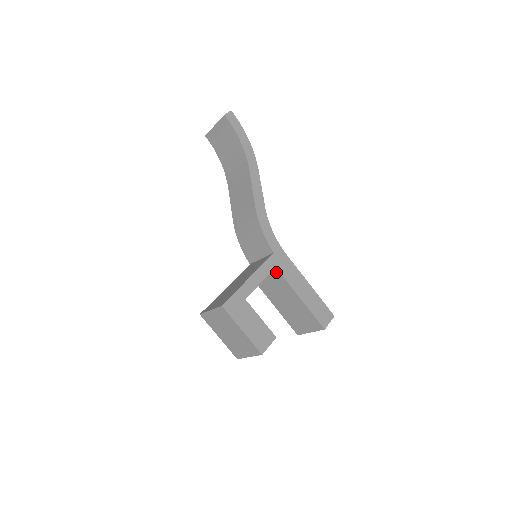
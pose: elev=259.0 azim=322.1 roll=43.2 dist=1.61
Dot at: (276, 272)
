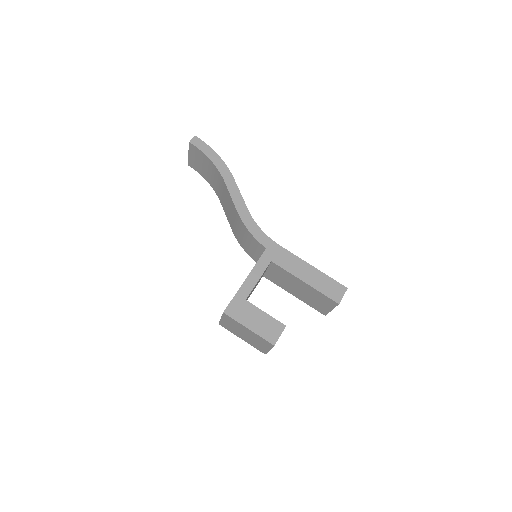
Dot at: (274, 265)
